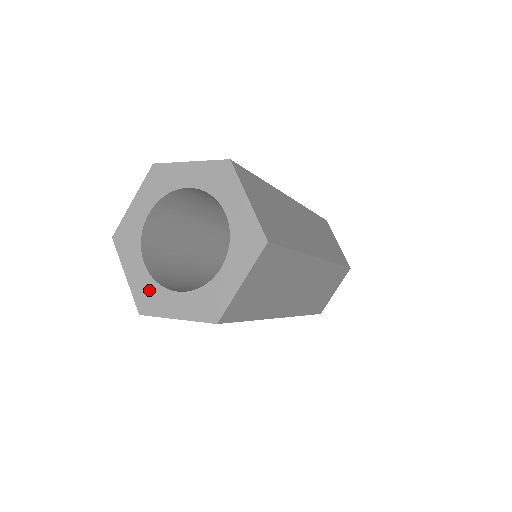
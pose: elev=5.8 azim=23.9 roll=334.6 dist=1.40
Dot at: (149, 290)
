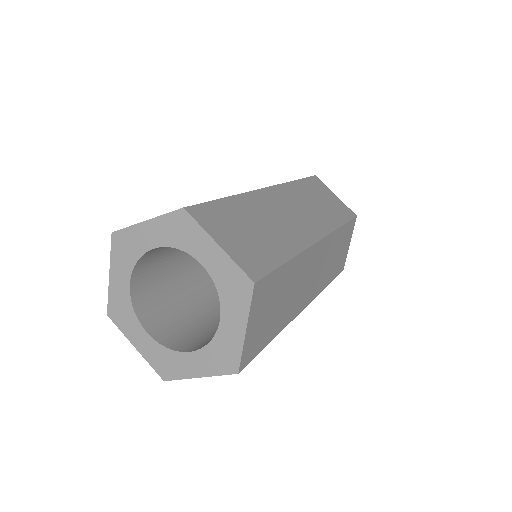
Dot at: (124, 307)
